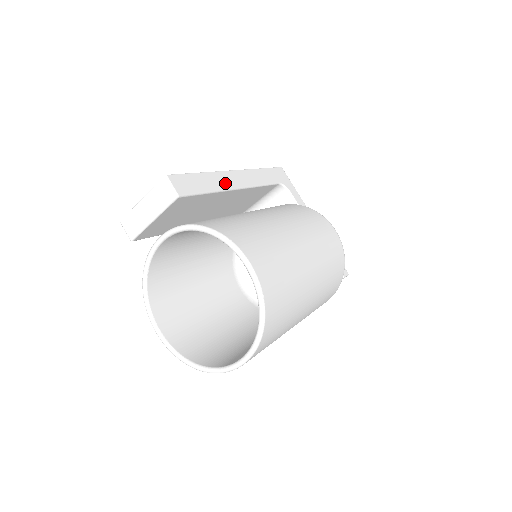
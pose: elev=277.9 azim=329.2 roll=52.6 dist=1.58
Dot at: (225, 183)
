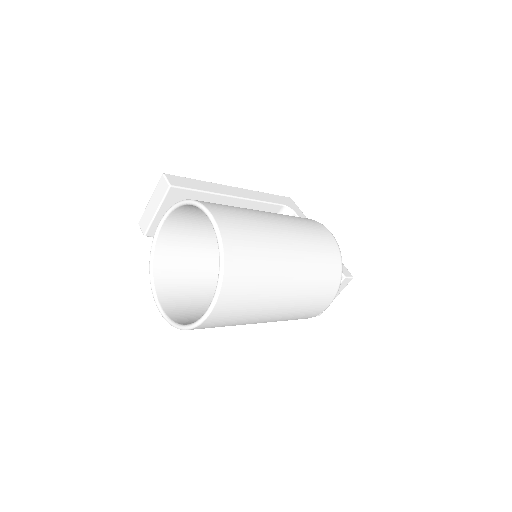
Dot at: (221, 191)
